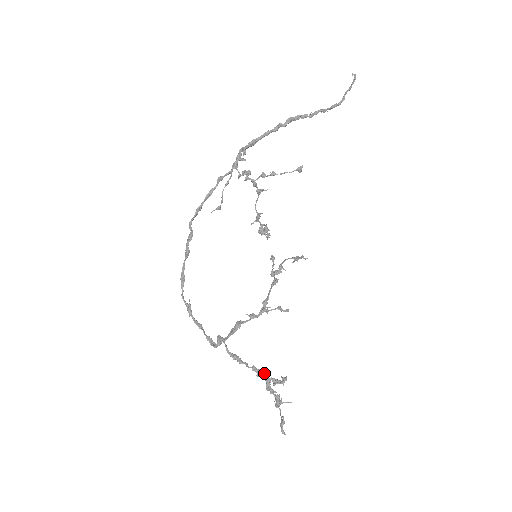
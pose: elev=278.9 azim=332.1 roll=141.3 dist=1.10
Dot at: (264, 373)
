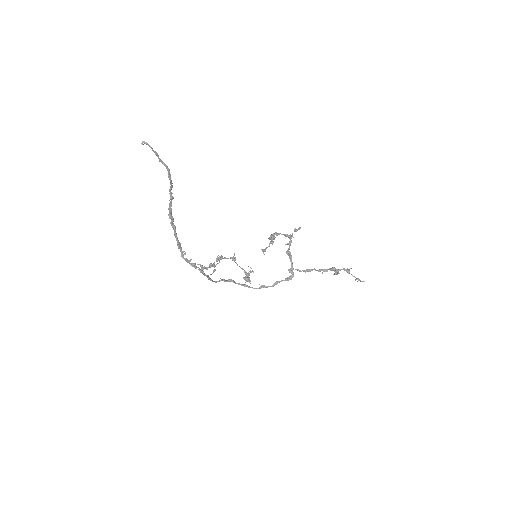
Dot at: (326, 271)
